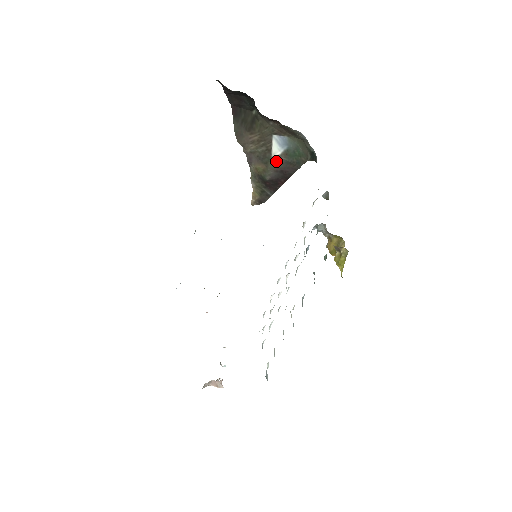
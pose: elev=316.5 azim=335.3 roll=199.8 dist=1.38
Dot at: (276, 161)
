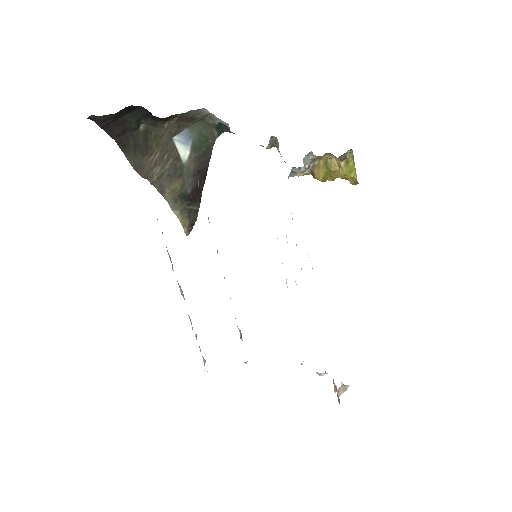
Dot at: (189, 164)
